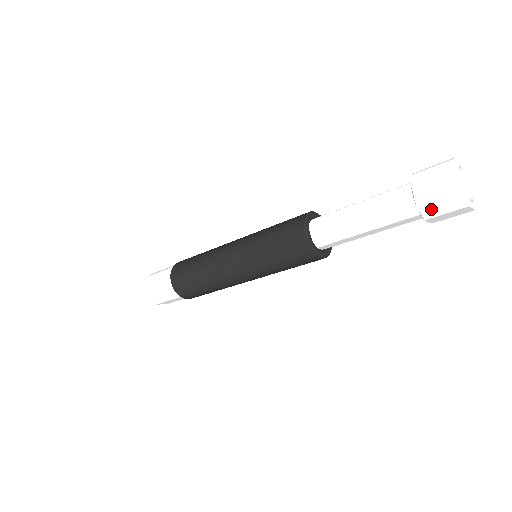
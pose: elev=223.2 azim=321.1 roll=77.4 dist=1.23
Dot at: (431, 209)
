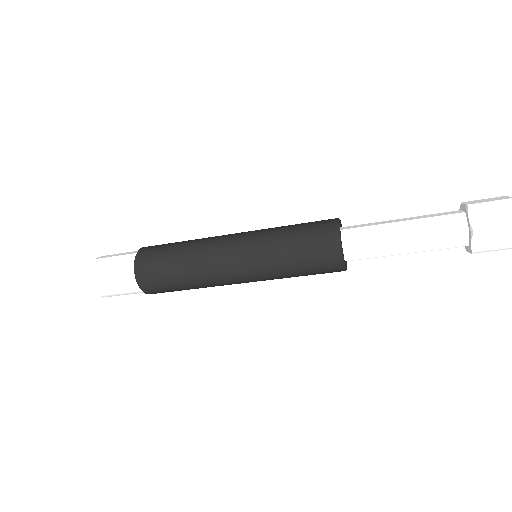
Dot at: (483, 222)
